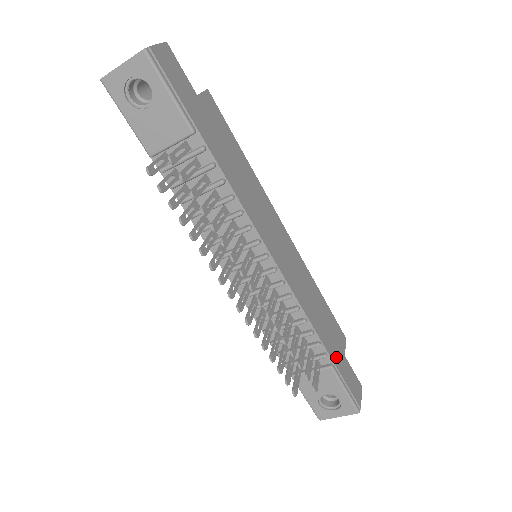
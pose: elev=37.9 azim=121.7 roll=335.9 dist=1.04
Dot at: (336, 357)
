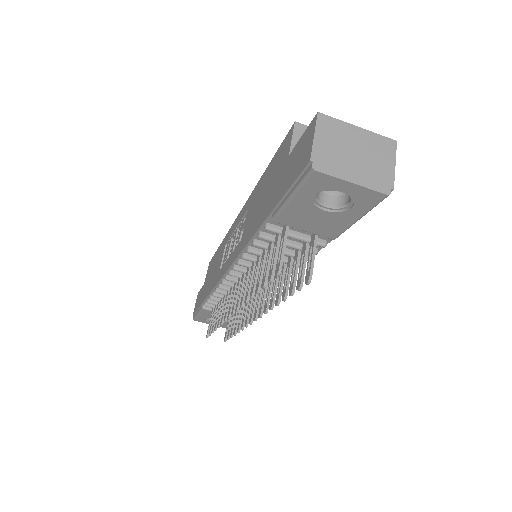
Dot at: occluded
